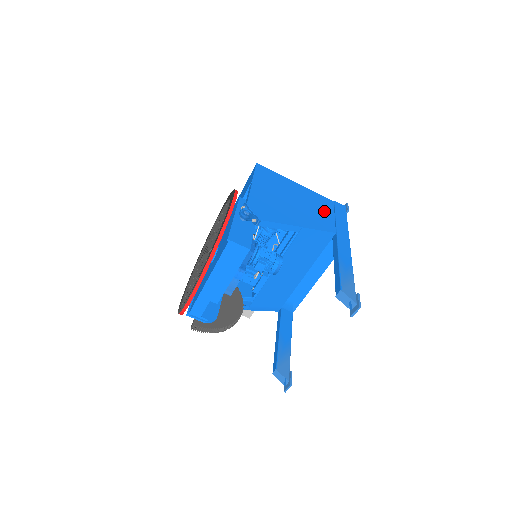
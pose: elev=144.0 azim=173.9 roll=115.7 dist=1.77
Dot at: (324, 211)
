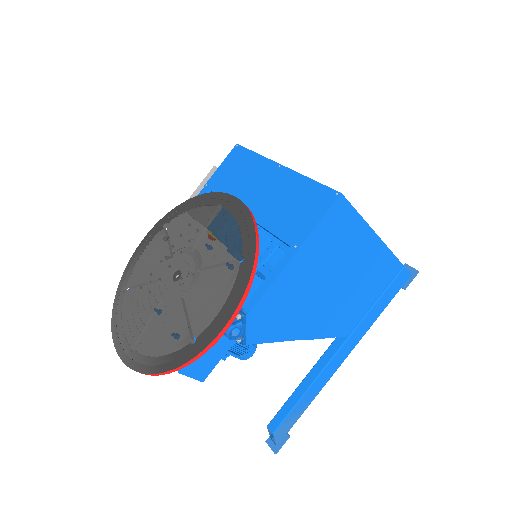
Dot at: (367, 294)
